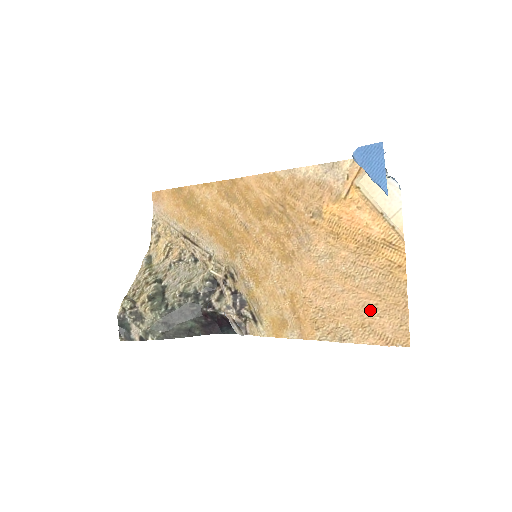
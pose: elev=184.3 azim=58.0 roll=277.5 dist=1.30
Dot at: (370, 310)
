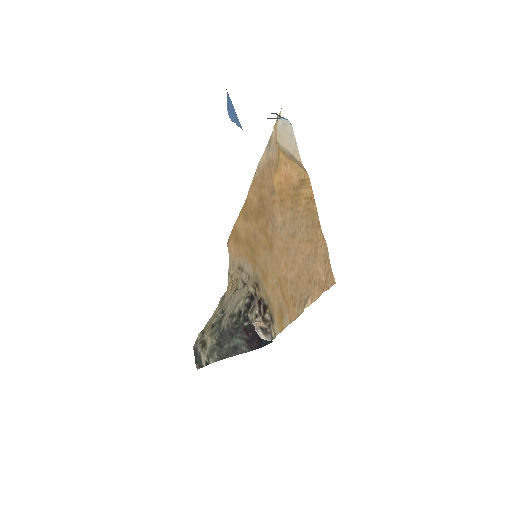
Dot at: (309, 260)
